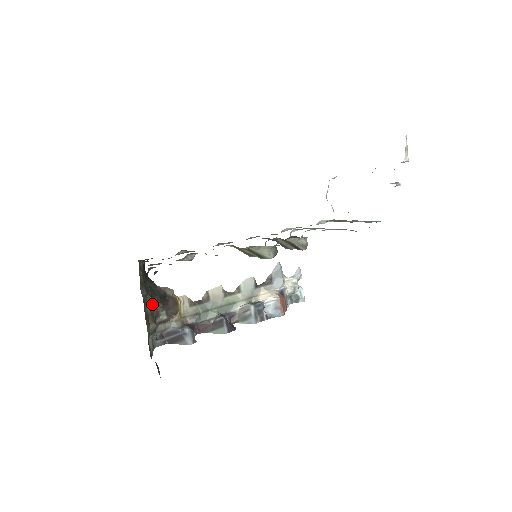
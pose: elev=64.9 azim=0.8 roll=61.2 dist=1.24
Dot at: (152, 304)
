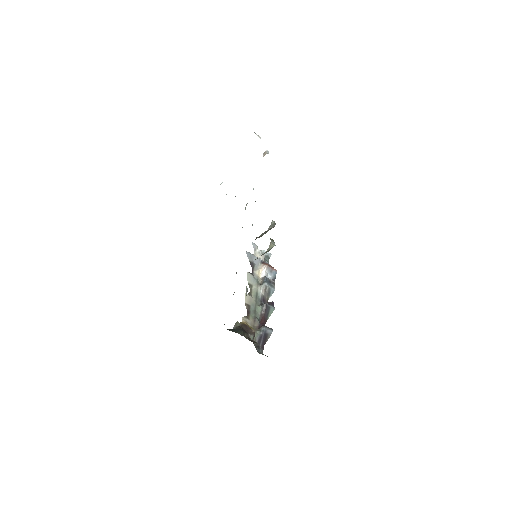
Dot at: occluded
